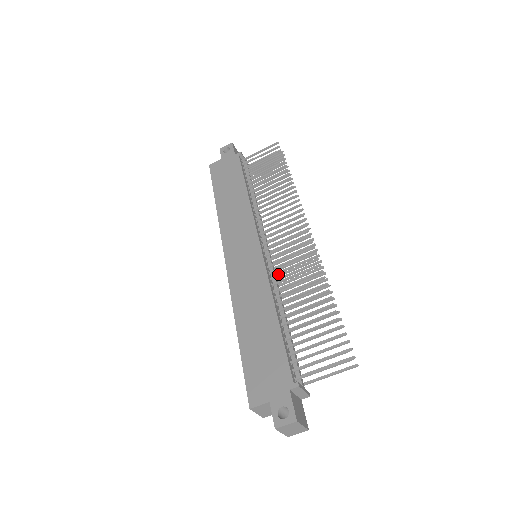
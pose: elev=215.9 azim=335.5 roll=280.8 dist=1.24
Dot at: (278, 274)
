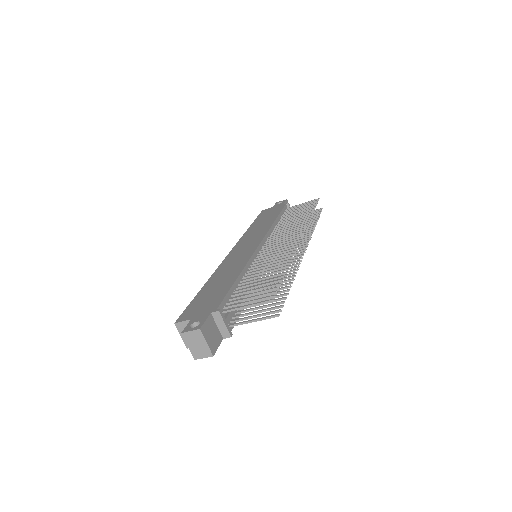
Dot at: (260, 259)
